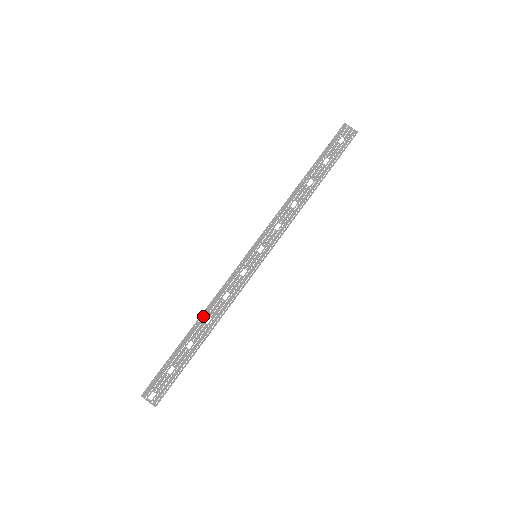
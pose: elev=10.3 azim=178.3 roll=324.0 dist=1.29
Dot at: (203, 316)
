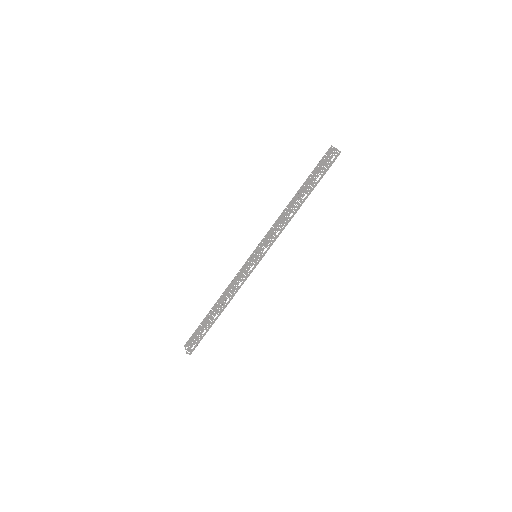
Dot at: (221, 297)
